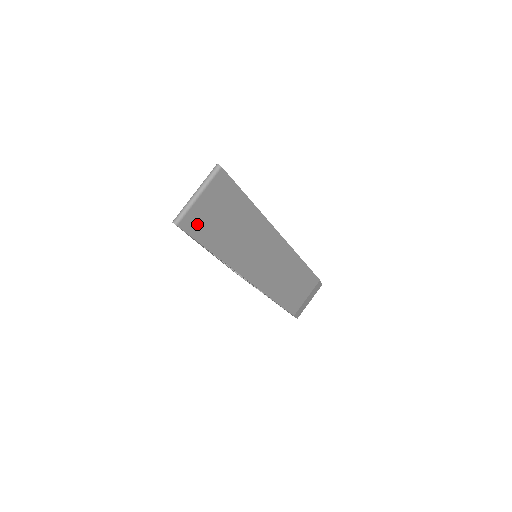
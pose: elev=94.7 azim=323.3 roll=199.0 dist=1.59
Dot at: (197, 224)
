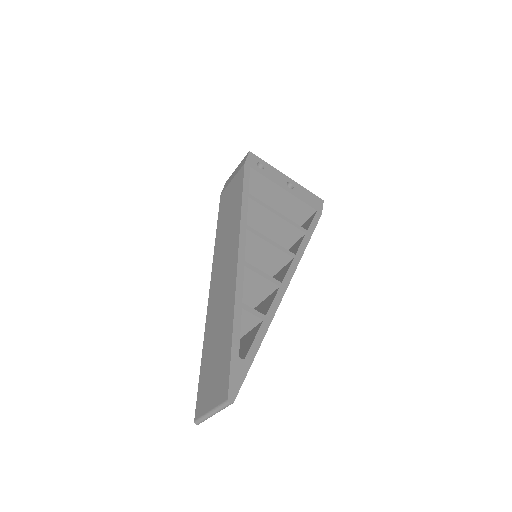
Dot at: occluded
